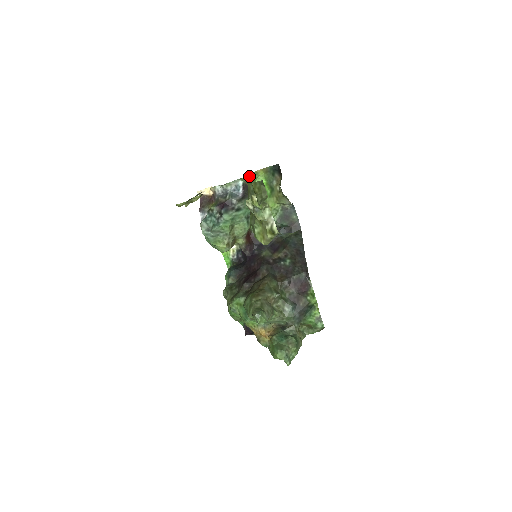
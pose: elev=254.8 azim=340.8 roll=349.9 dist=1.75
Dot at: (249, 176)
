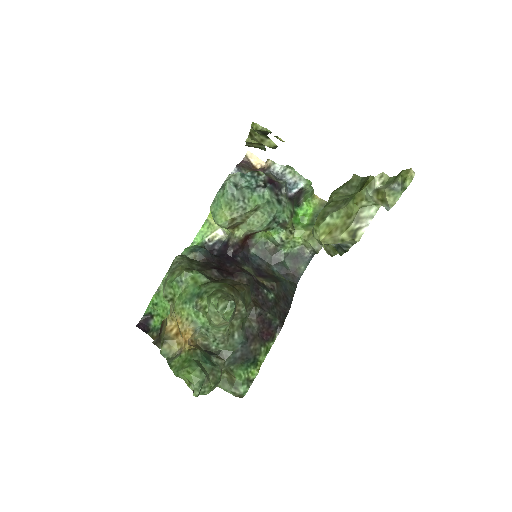
Dot at: (311, 189)
